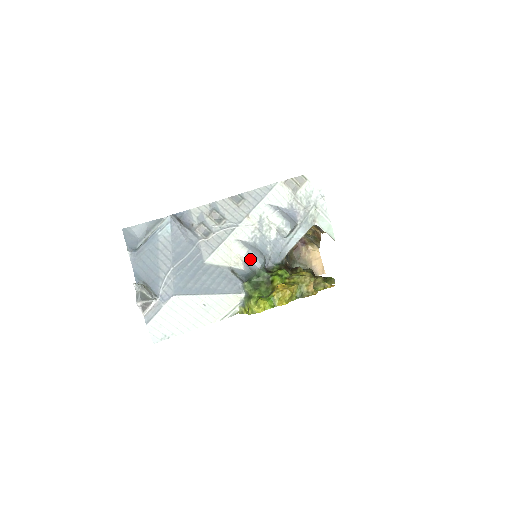
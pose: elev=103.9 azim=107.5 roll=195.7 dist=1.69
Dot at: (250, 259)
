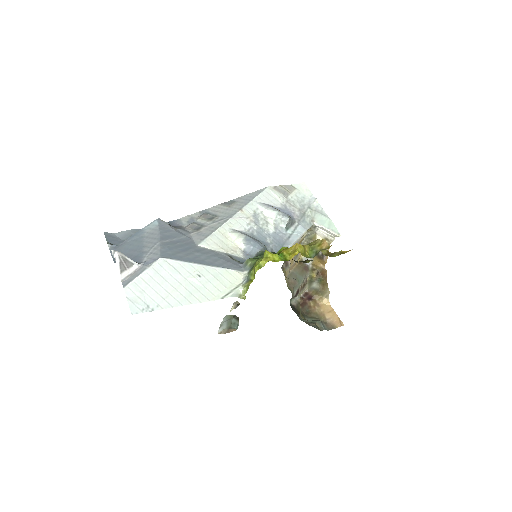
Dot at: (249, 243)
